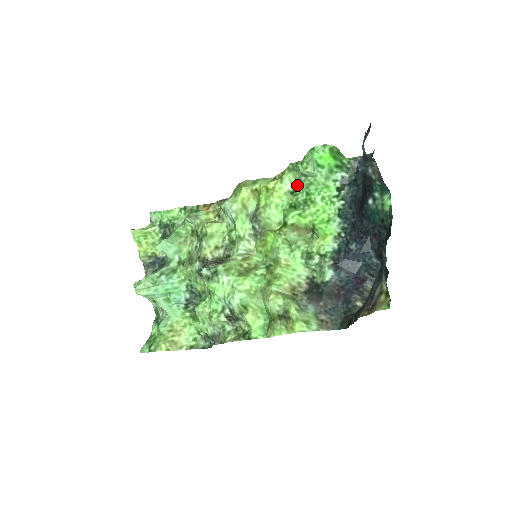
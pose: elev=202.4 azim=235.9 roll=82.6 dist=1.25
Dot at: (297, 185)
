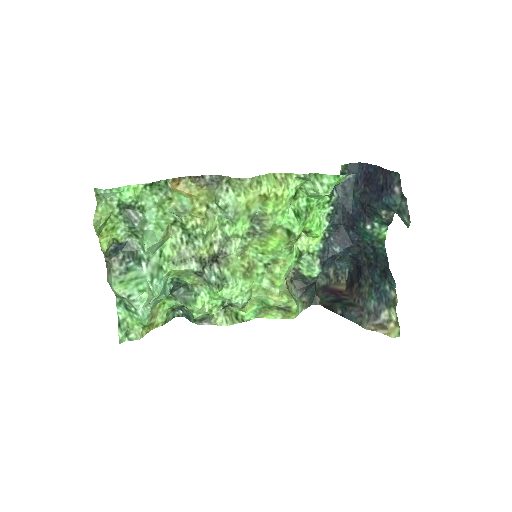
Dot at: (298, 188)
